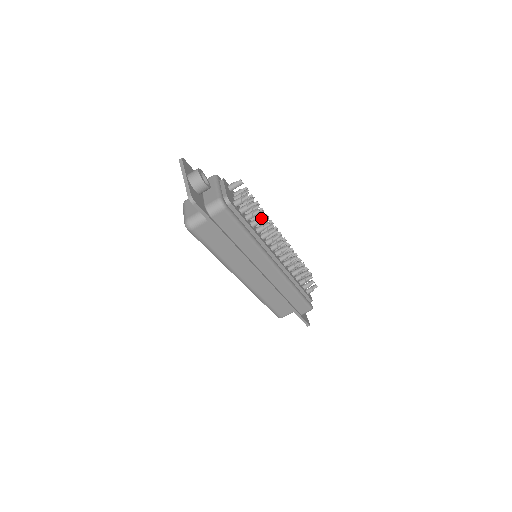
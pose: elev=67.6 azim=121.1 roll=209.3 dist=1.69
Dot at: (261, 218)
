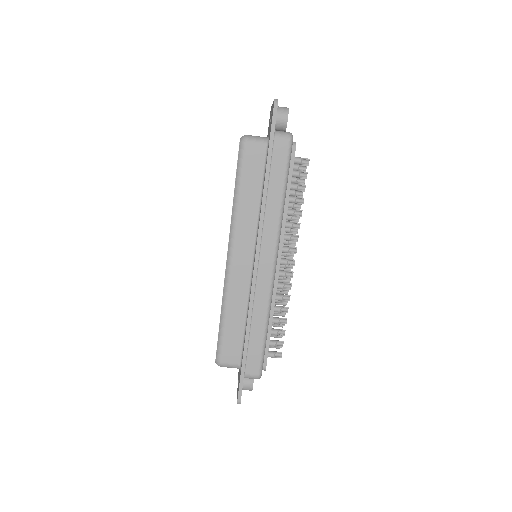
Dot at: (300, 201)
